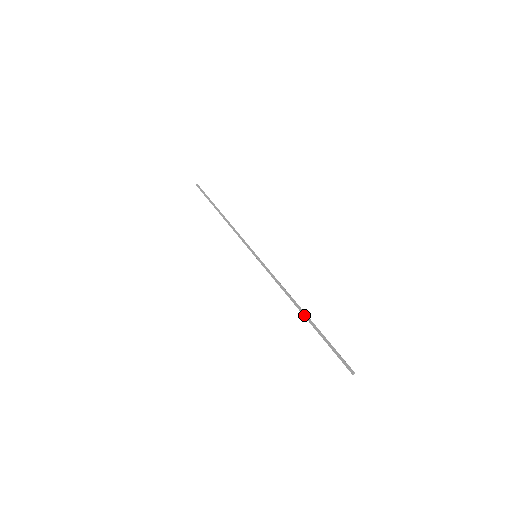
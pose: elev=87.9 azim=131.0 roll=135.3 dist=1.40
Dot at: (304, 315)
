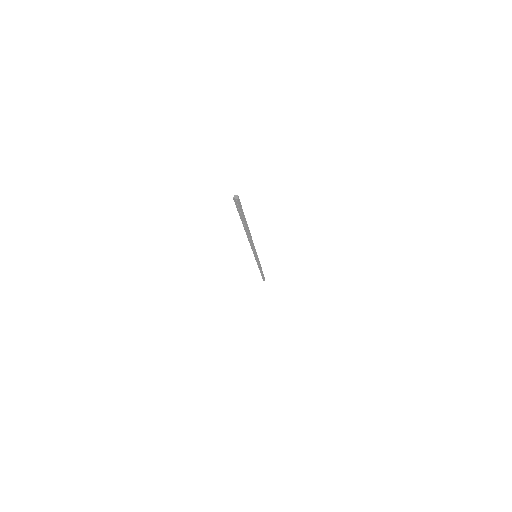
Dot at: occluded
